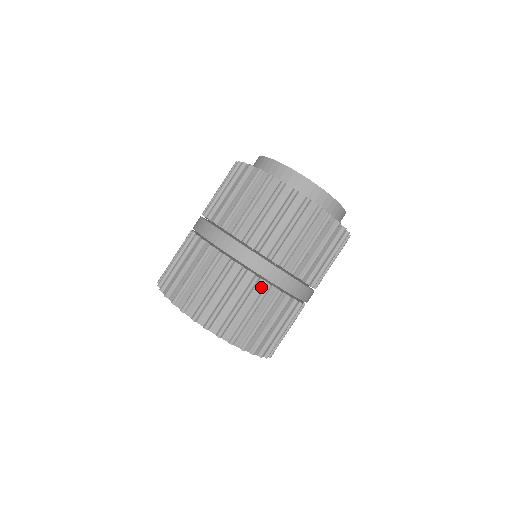
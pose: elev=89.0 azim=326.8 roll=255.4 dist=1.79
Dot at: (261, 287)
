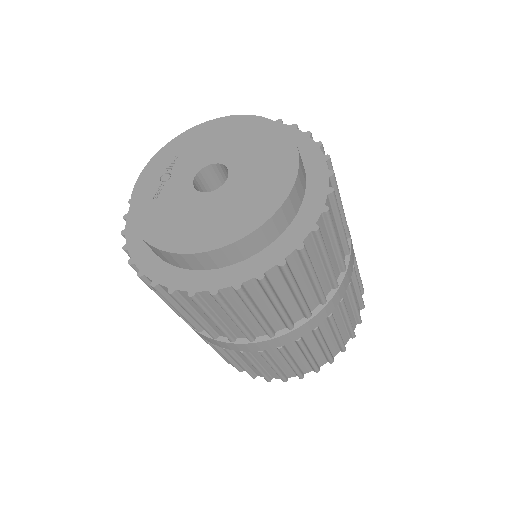
Dot at: occluded
